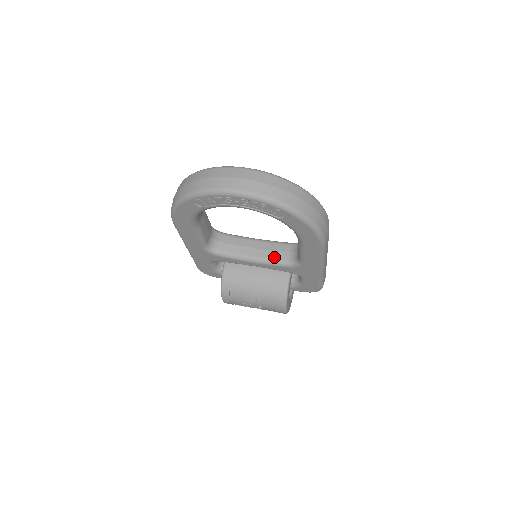
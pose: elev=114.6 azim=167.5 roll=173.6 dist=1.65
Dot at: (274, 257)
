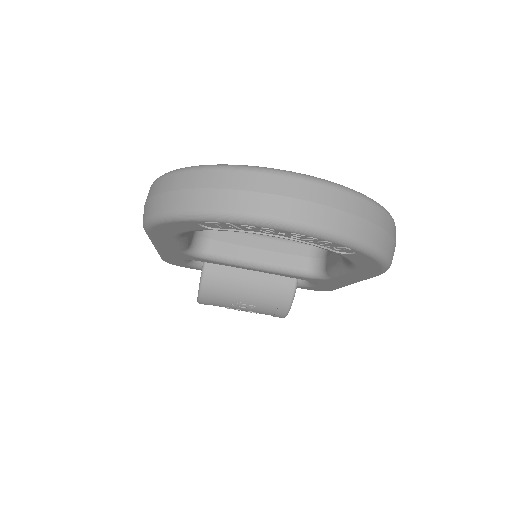
Dot at: (286, 263)
